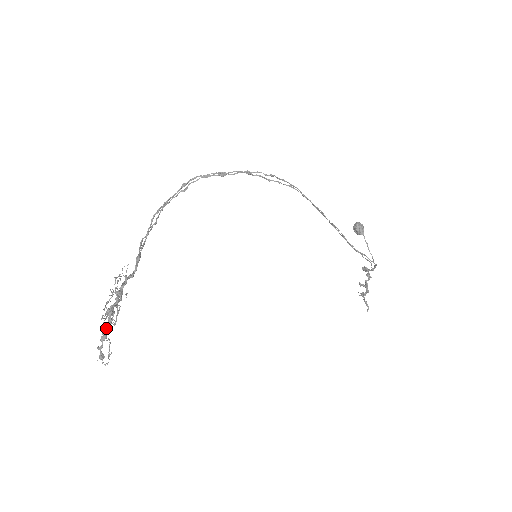
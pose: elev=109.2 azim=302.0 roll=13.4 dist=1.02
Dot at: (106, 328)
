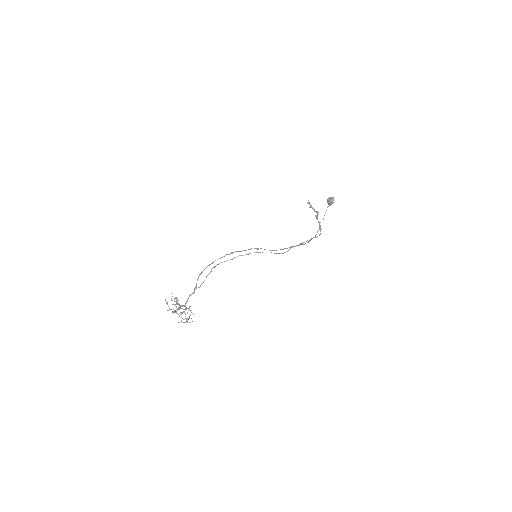
Dot at: occluded
